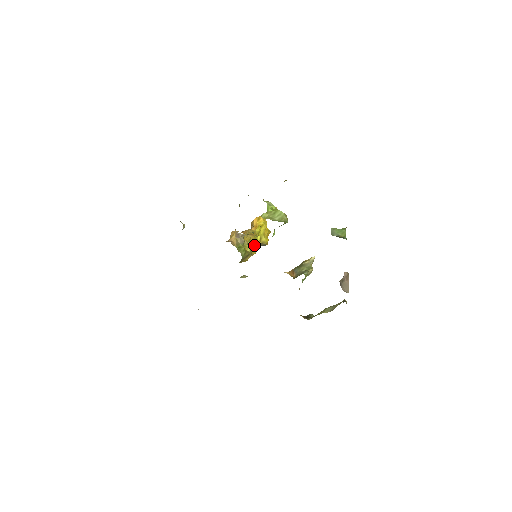
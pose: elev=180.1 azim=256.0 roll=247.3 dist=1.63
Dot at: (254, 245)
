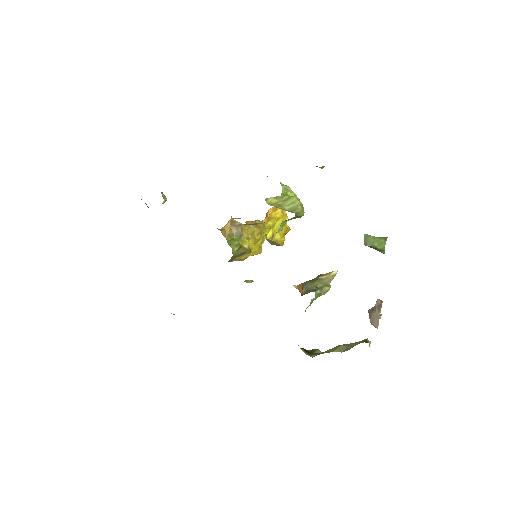
Dot at: (259, 241)
